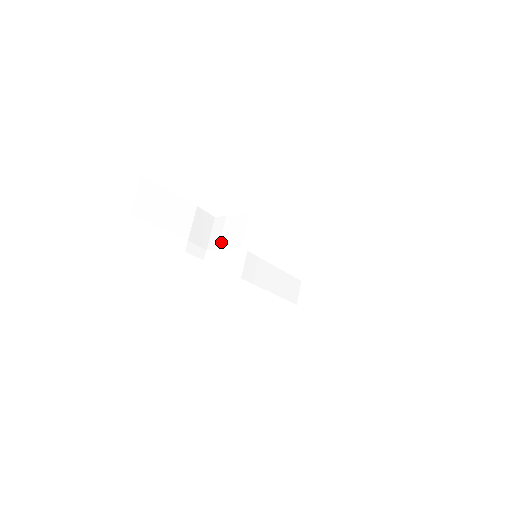
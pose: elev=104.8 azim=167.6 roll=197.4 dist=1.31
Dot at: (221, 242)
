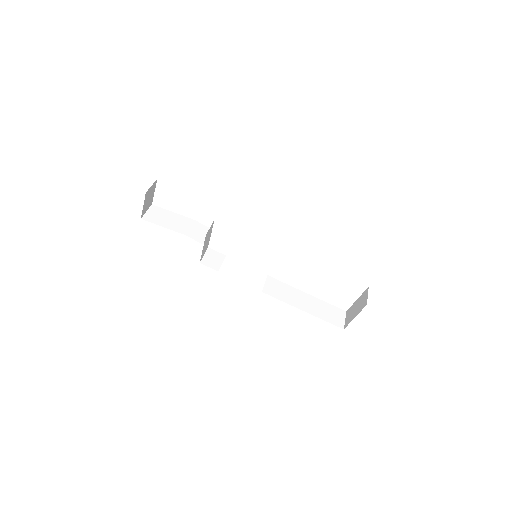
Dot at: (208, 231)
